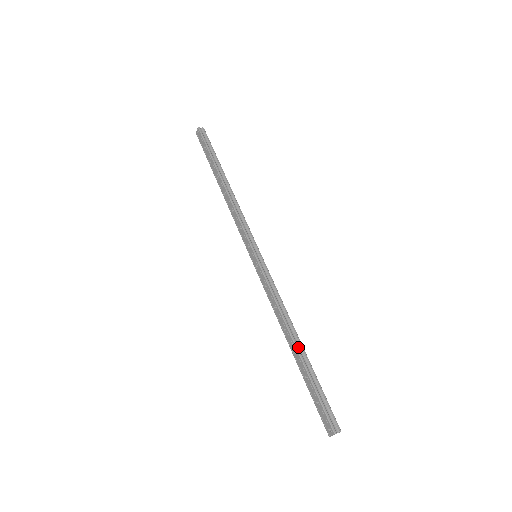
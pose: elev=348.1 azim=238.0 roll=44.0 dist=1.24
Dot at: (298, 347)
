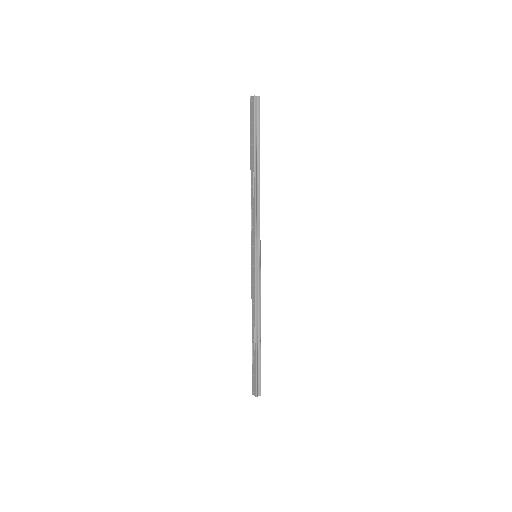
Dot at: (257, 338)
